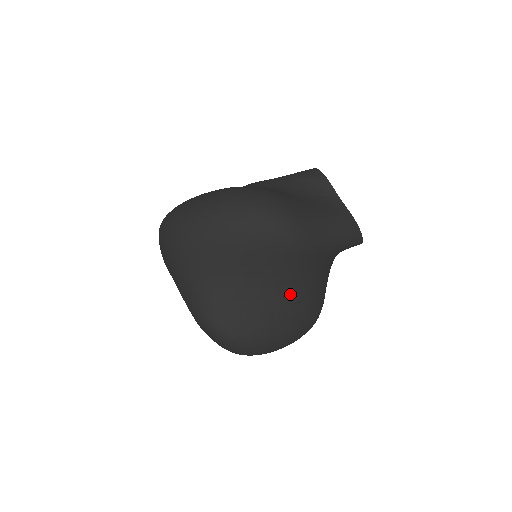
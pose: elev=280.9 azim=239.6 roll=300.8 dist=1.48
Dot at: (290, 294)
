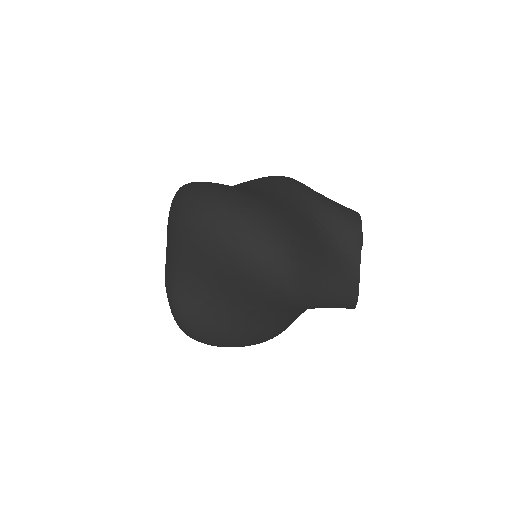
Dot at: (258, 322)
